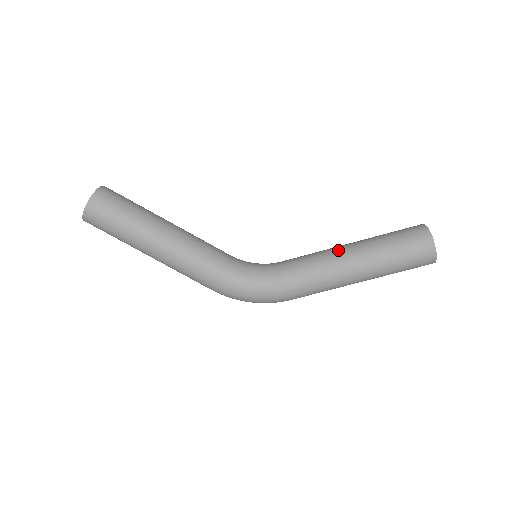
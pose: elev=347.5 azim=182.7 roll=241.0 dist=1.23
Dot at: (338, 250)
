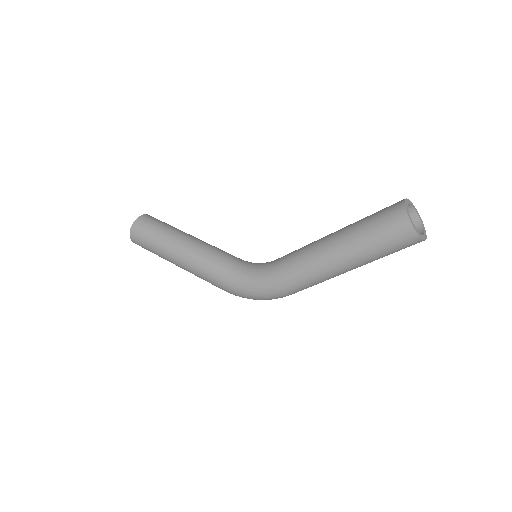
Dot at: (320, 240)
